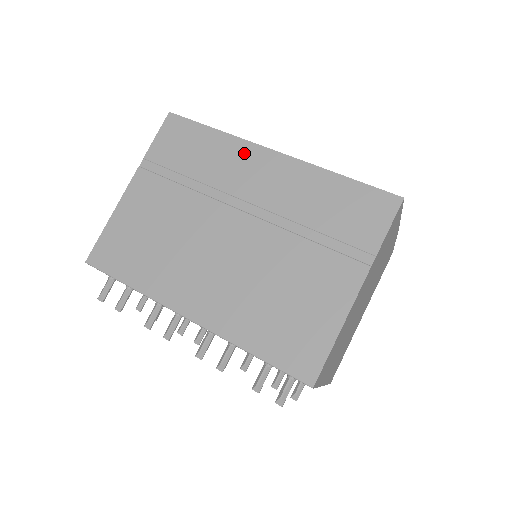
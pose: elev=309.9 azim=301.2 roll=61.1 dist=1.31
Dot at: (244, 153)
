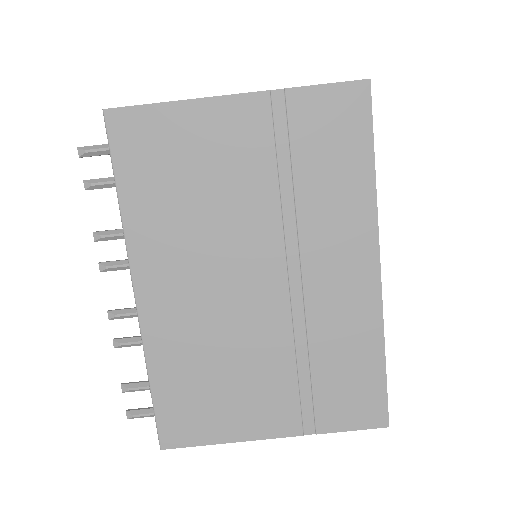
Dot at: (360, 231)
